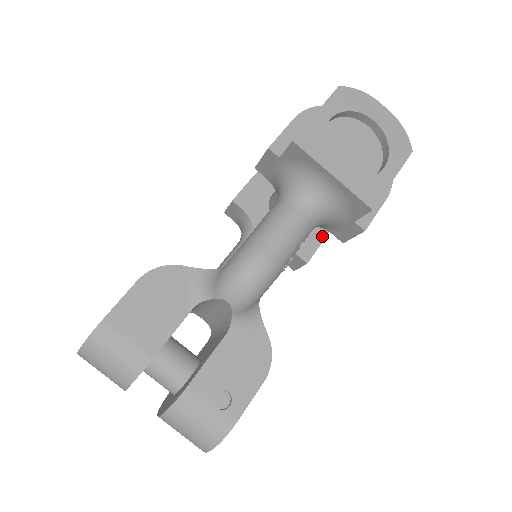
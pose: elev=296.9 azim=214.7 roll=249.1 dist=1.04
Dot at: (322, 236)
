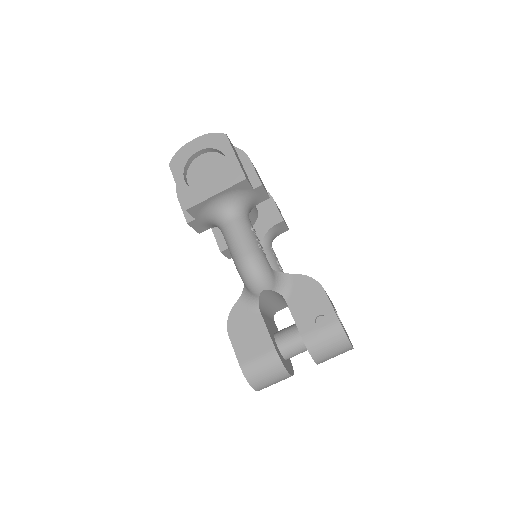
Dot at: (271, 202)
